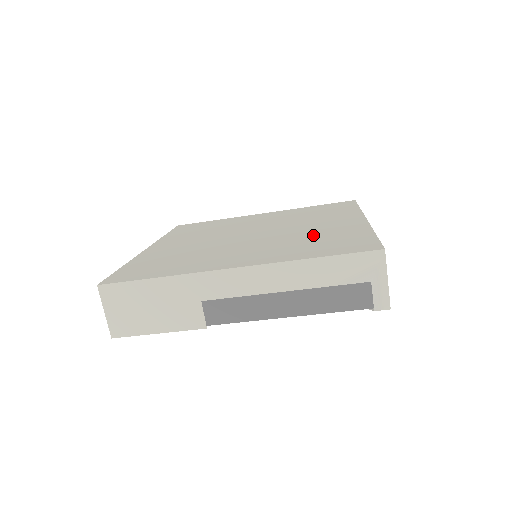
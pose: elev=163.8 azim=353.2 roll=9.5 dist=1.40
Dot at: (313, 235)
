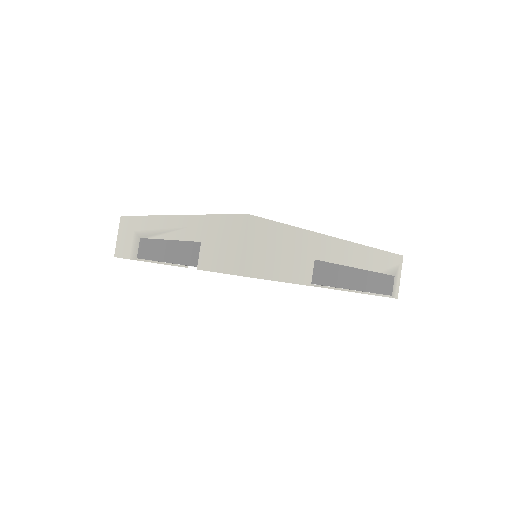
Dot at: occluded
